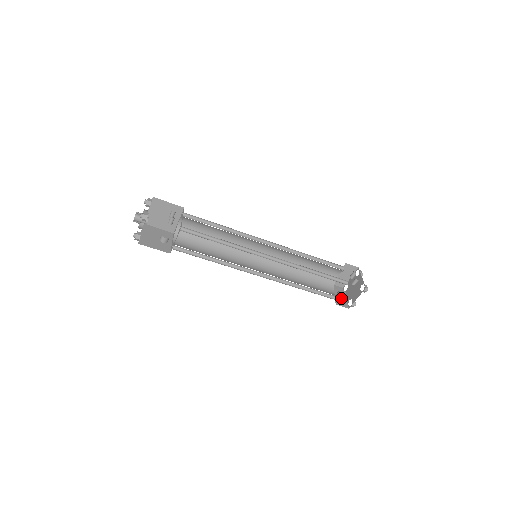
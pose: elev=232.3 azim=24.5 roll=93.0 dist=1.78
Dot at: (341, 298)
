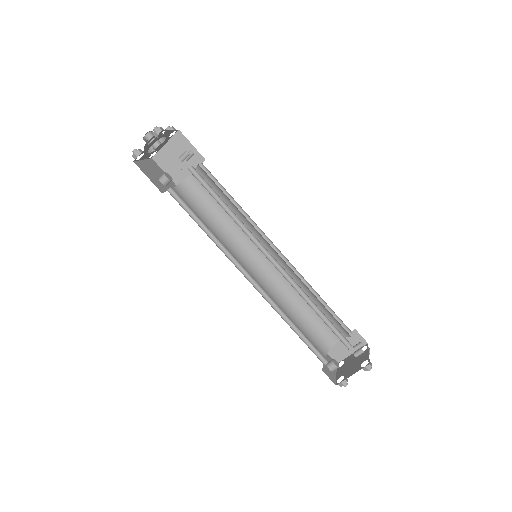
Dot at: (331, 370)
